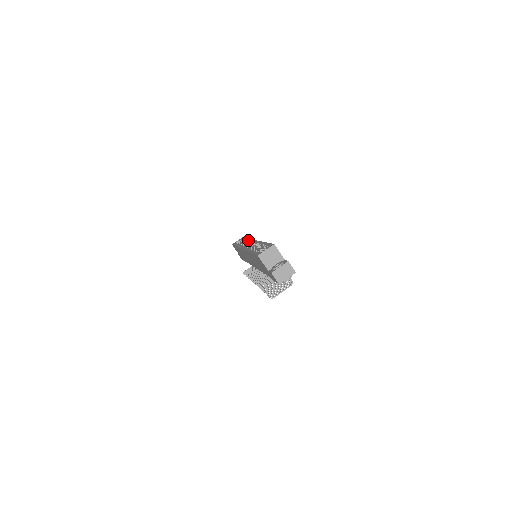
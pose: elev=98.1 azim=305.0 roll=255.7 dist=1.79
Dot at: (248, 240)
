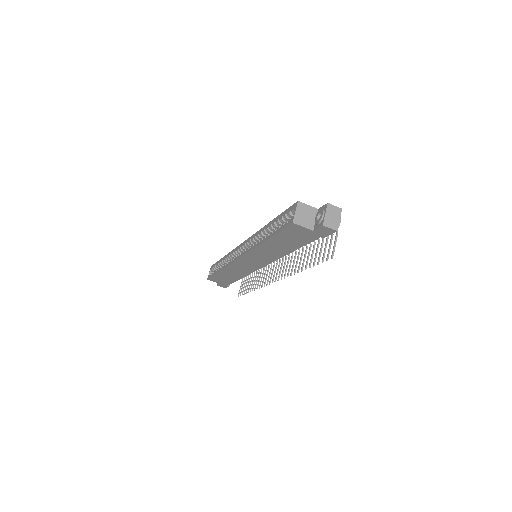
Dot at: (231, 252)
